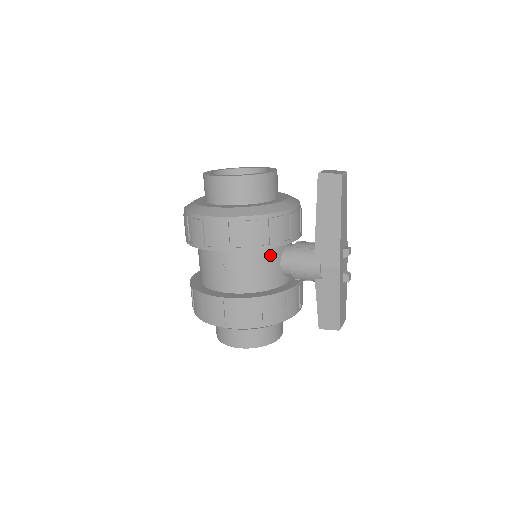
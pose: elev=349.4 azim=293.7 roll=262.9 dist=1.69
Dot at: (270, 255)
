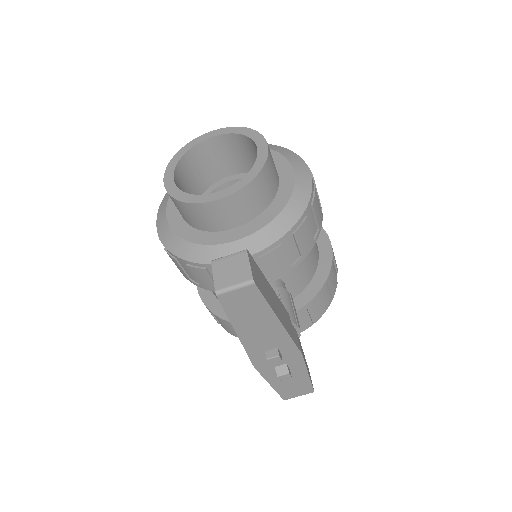
Dot at: occluded
